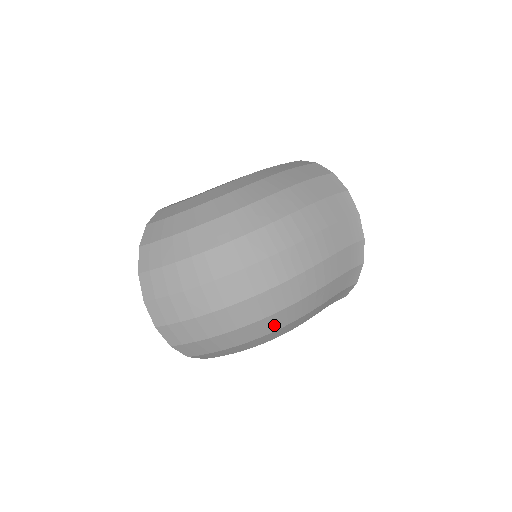
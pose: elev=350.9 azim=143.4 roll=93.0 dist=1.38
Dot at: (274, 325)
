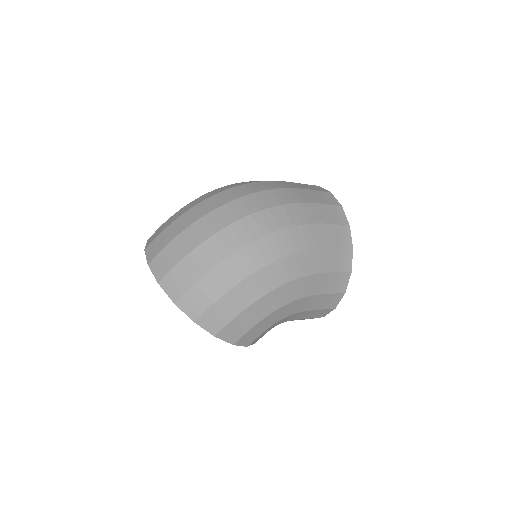
Dot at: (267, 255)
